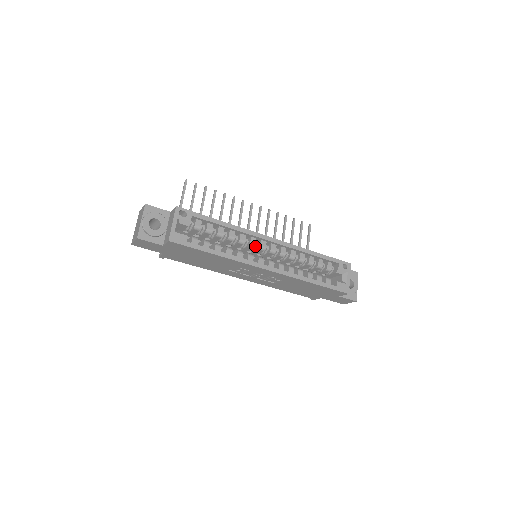
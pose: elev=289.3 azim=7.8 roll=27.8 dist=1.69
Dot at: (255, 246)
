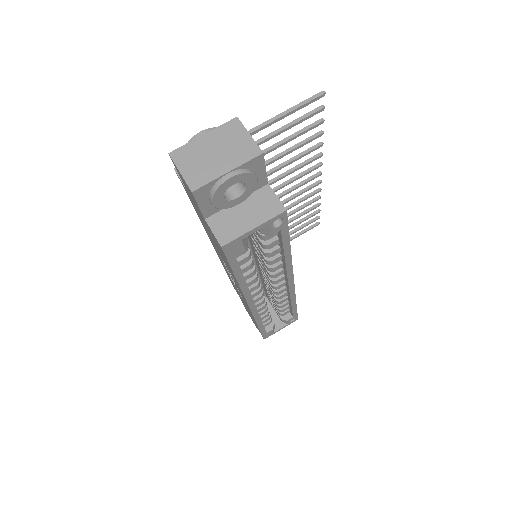
Dot at: occluded
